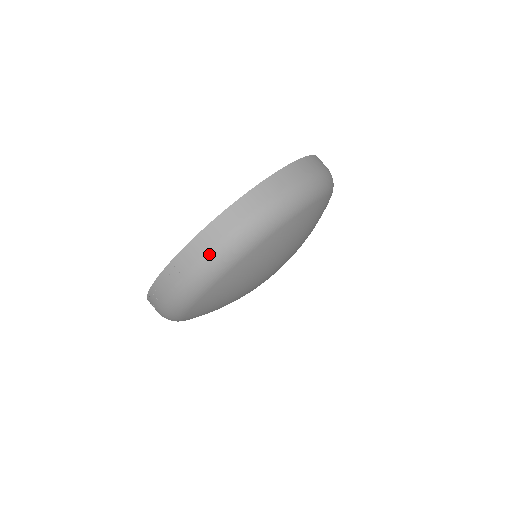
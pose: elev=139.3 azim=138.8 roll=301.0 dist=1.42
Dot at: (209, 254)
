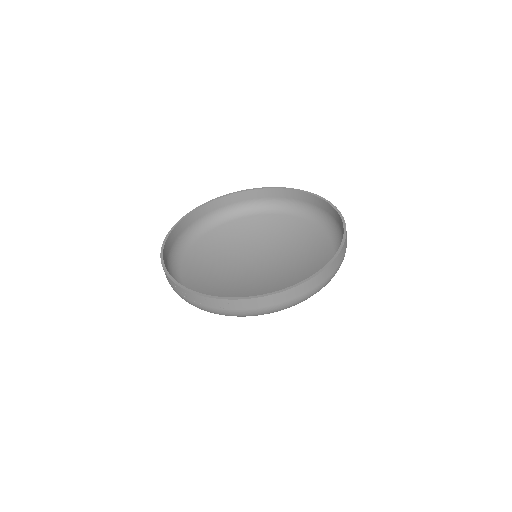
Dot at: (265, 309)
